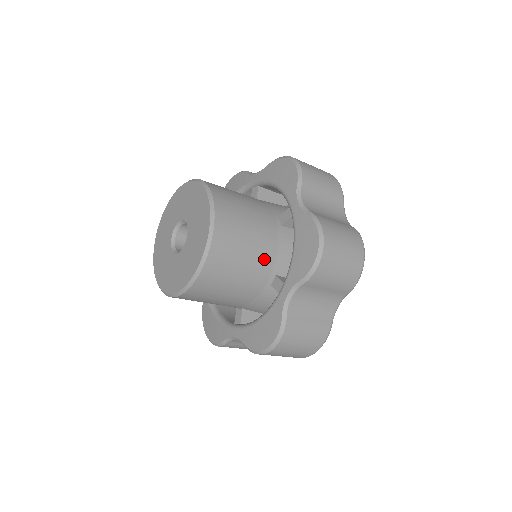
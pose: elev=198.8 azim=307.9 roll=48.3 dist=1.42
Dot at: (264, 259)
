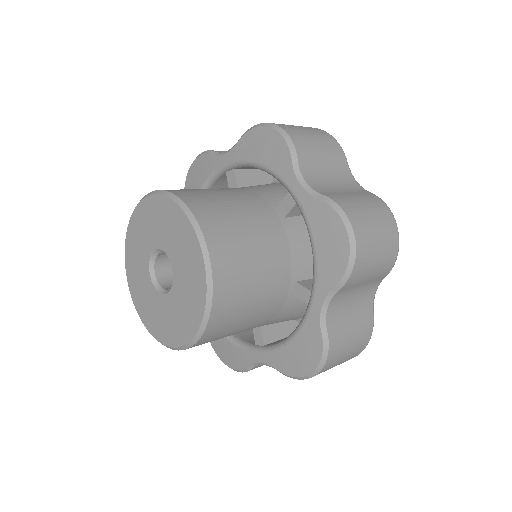
Dot at: (278, 269)
